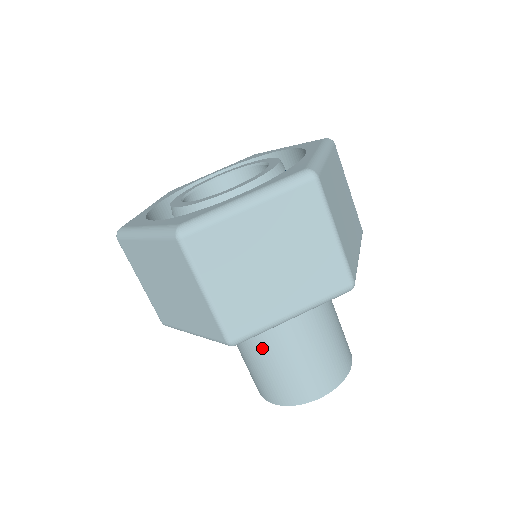
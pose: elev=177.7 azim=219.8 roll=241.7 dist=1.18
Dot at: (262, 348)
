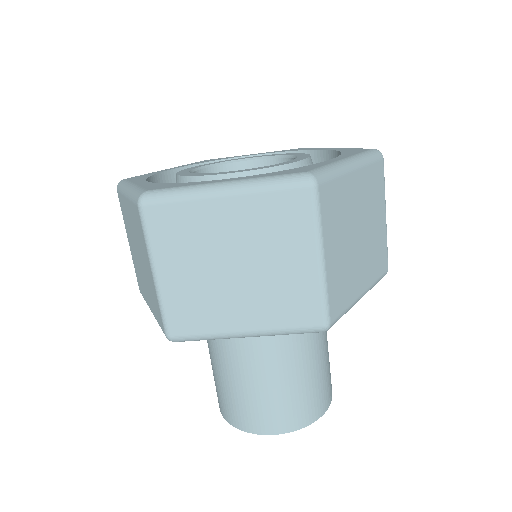
Dot at: (287, 356)
